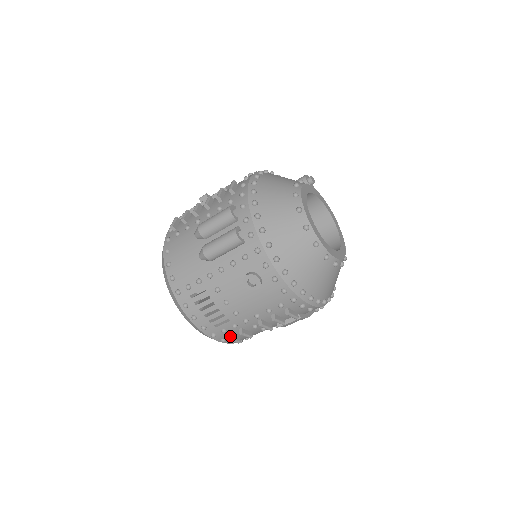
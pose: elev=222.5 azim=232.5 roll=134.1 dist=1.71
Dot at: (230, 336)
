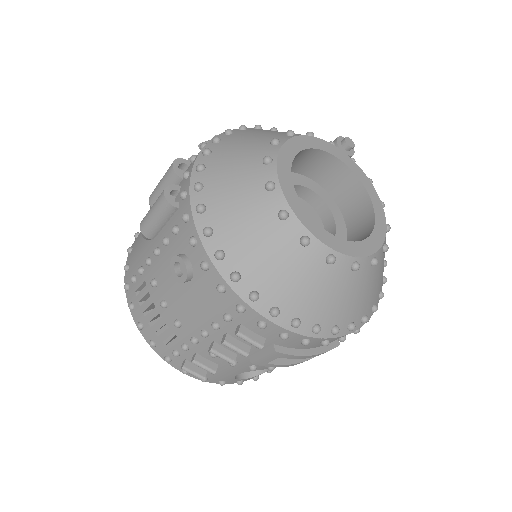
Dot at: (185, 364)
